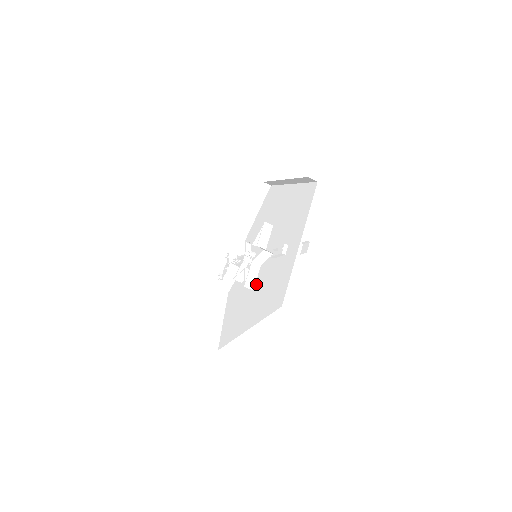
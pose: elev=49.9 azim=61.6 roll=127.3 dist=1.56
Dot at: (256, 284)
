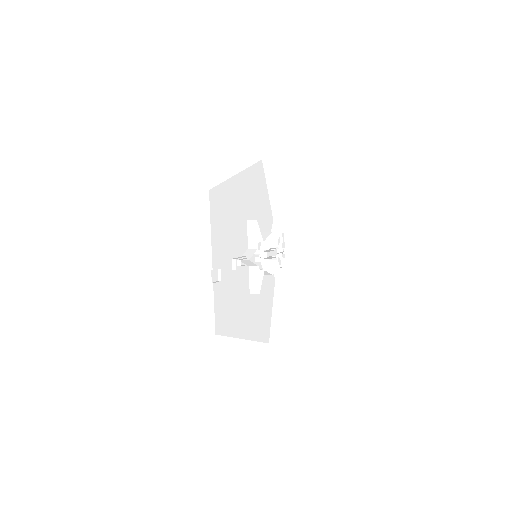
Dot at: (257, 288)
